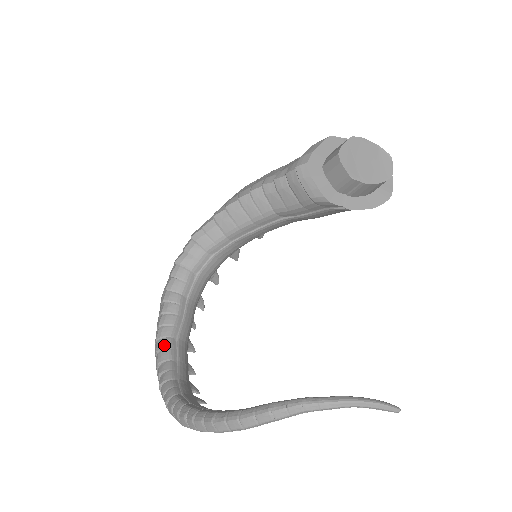
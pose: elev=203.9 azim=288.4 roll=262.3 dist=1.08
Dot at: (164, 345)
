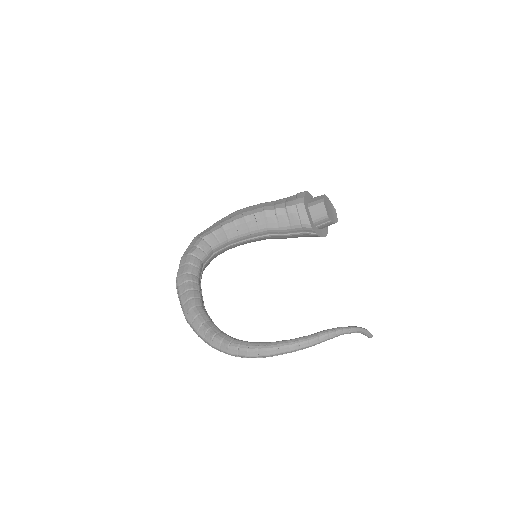
Dot at: (201, 311)
